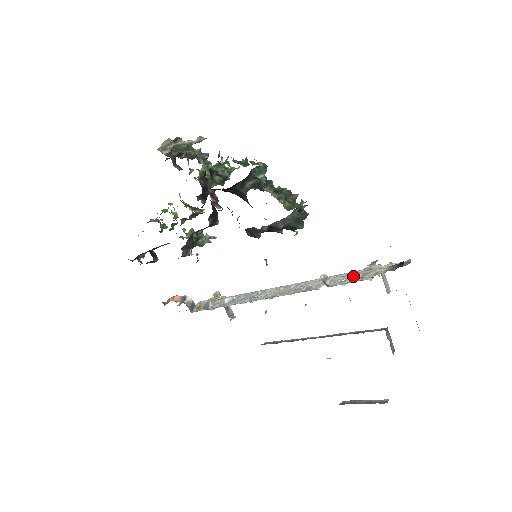
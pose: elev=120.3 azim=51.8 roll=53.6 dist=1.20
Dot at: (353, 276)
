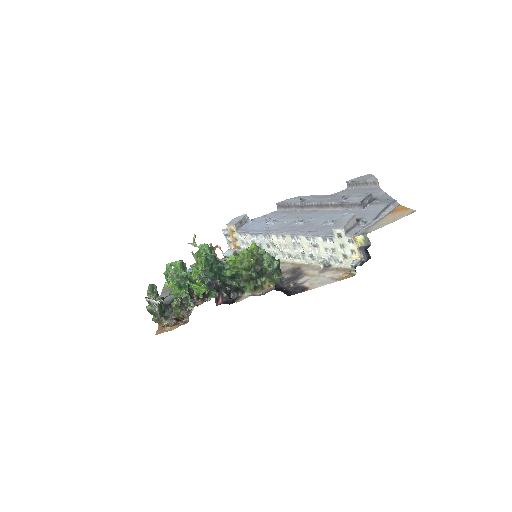
Dot at: (335, 248)
